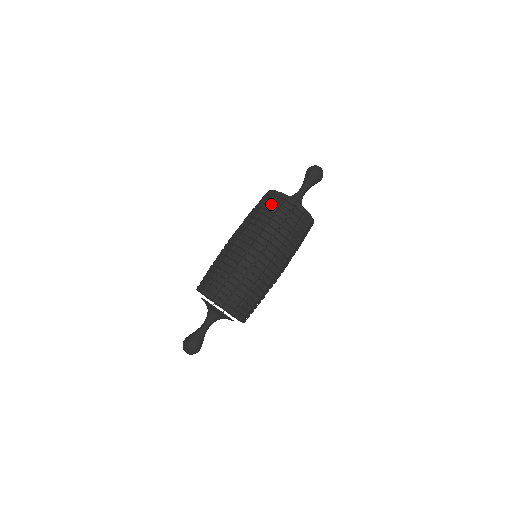
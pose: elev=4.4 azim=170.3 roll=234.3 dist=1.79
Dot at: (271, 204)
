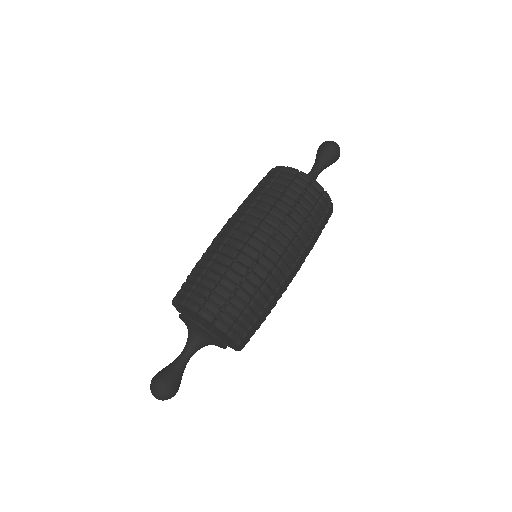
Dot at: (258, 184)
